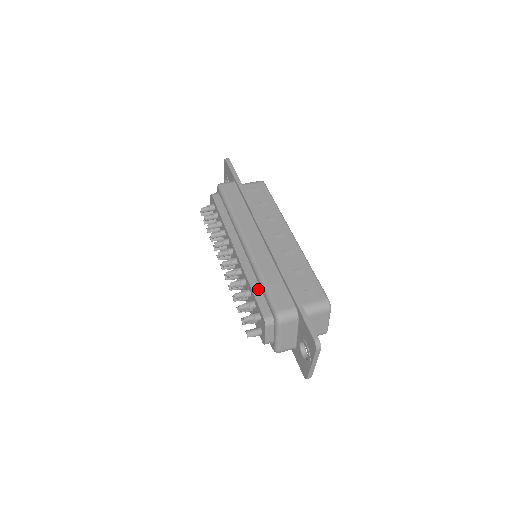
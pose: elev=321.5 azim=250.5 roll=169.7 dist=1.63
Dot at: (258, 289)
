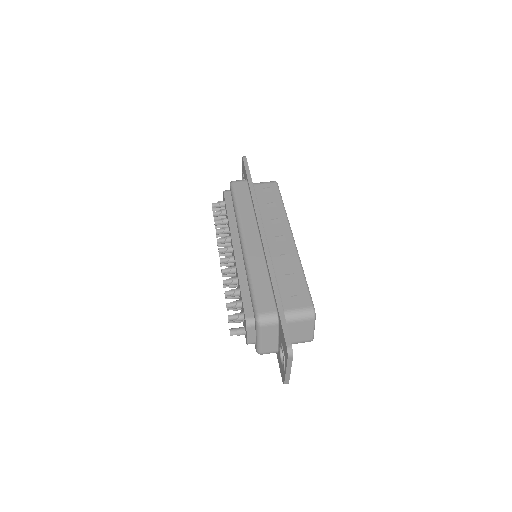
Dot at: (247, 289)
